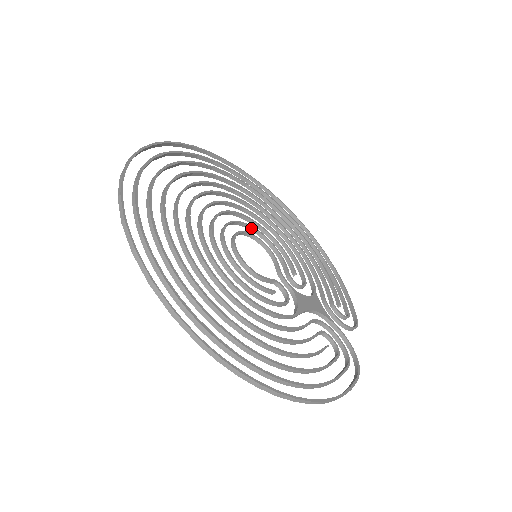
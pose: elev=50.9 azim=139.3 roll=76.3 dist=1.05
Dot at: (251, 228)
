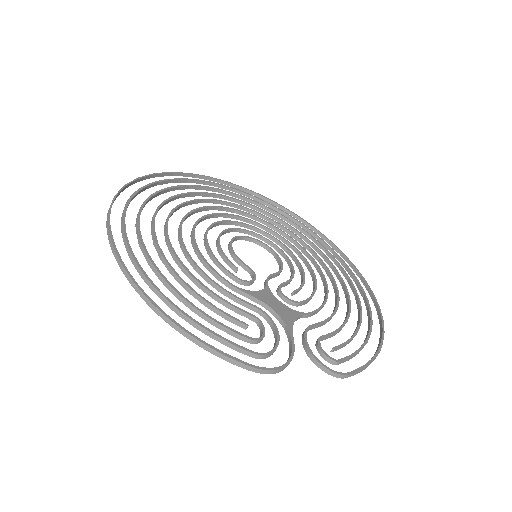
Dot at: (282, 252)
